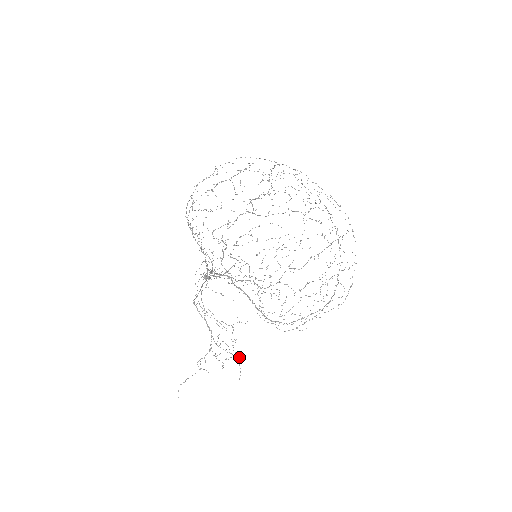
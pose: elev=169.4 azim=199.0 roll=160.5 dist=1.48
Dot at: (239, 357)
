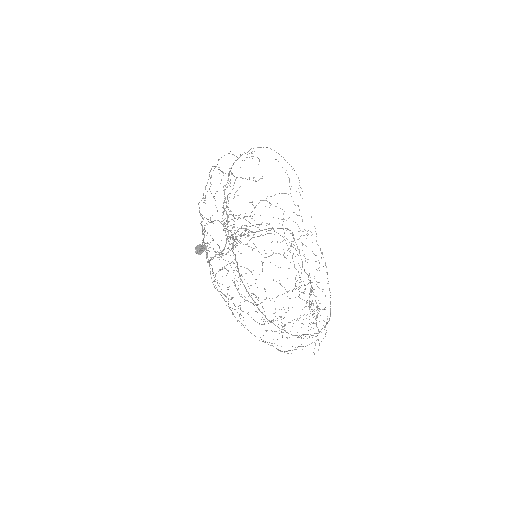
Dot at: (316, 322)
